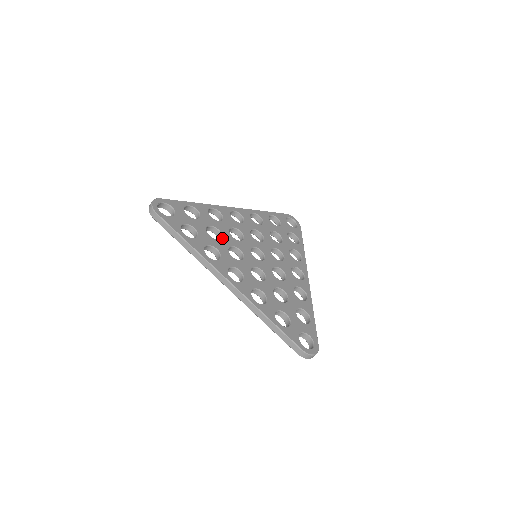
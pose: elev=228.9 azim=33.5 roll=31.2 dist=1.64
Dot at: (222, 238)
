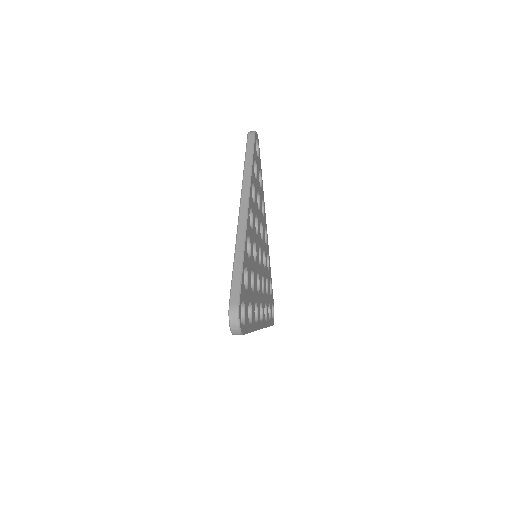
Dot at: (254, 279)
